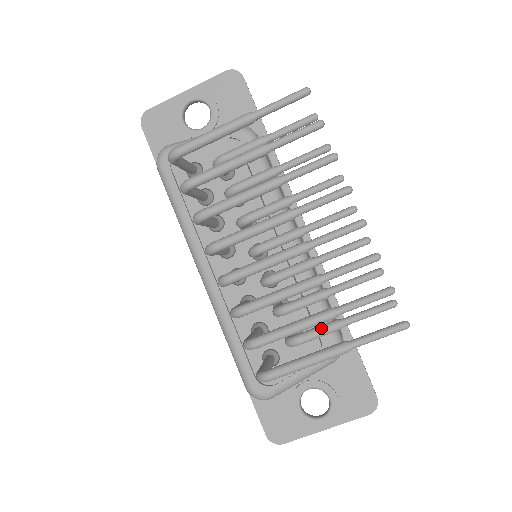
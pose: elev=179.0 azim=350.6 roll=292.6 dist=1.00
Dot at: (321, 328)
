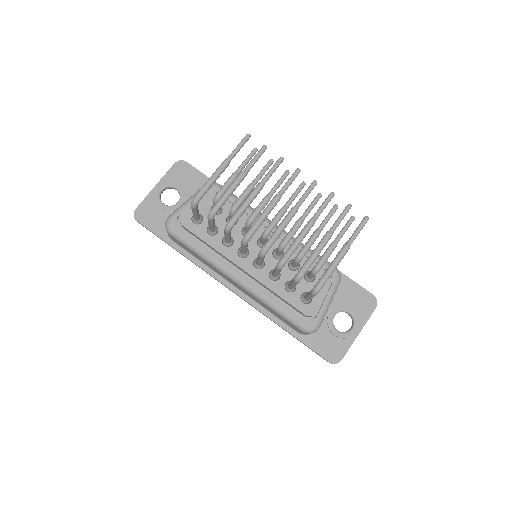
Dot at: (327, 251)
